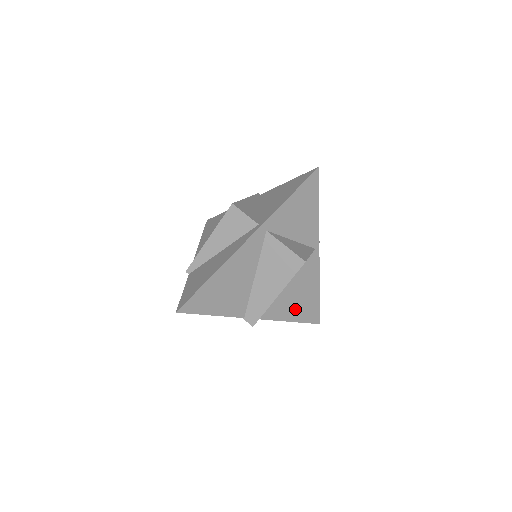
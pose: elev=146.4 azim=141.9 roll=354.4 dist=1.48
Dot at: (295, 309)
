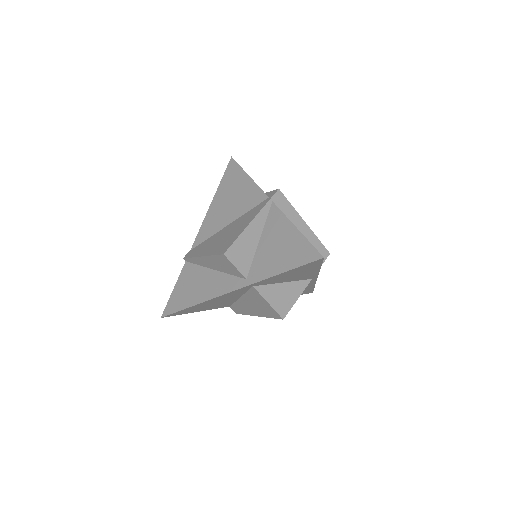
Dot at: occluded
